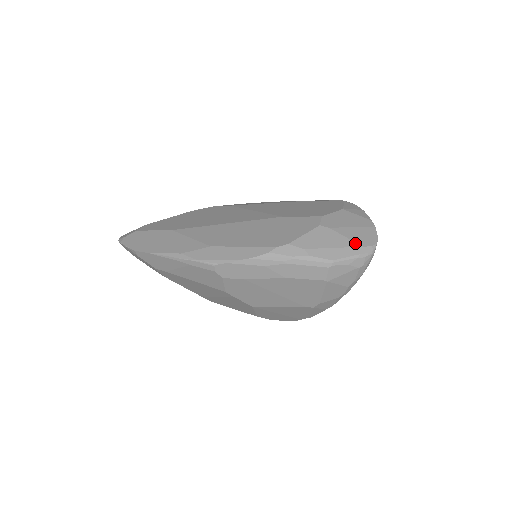
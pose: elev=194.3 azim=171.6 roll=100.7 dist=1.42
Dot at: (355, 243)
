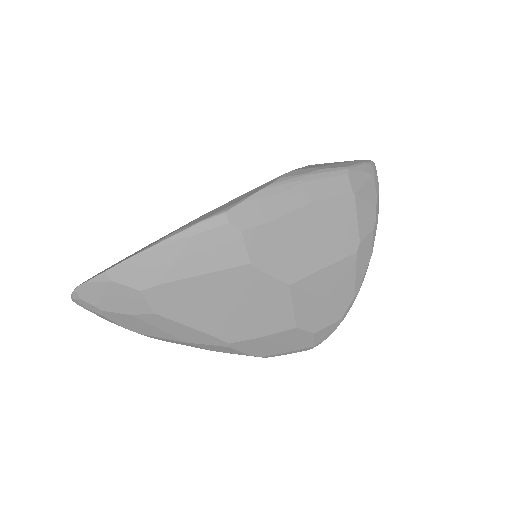
Dot at: occluded
